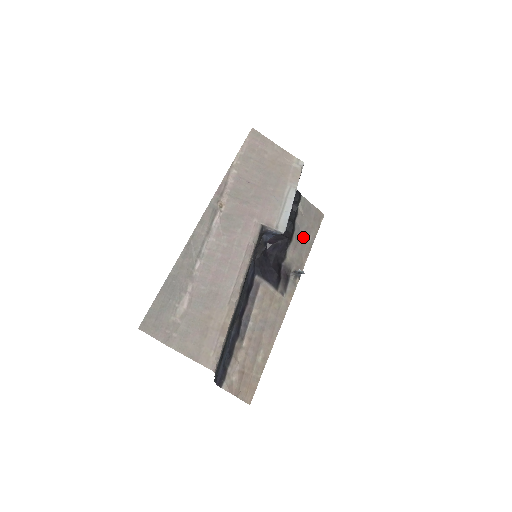
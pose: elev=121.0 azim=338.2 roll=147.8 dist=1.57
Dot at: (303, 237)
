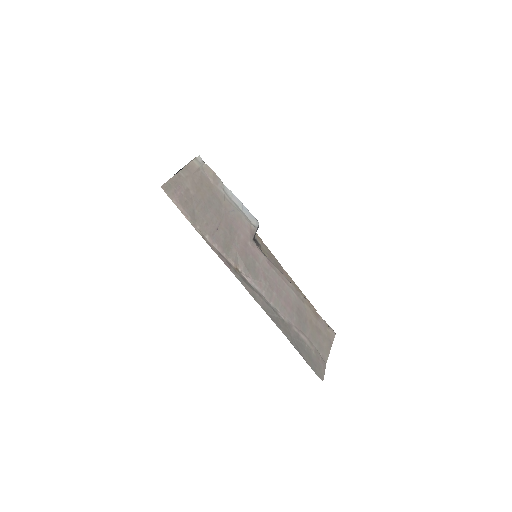
Dot at: occluded
